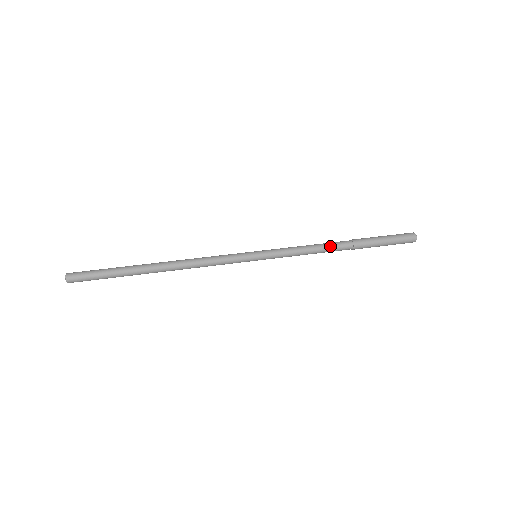
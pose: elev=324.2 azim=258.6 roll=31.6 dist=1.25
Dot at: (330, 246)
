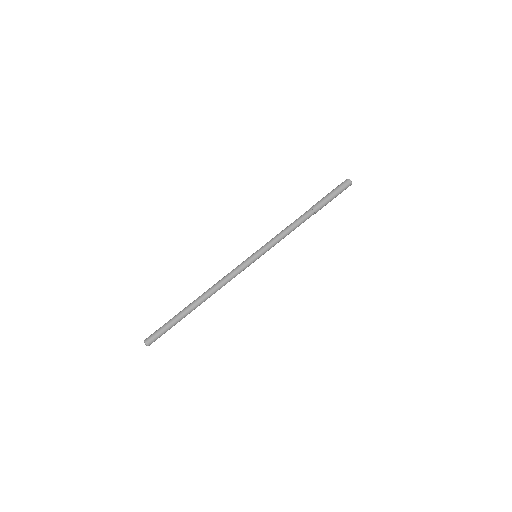
Dot at: (301, 223)
